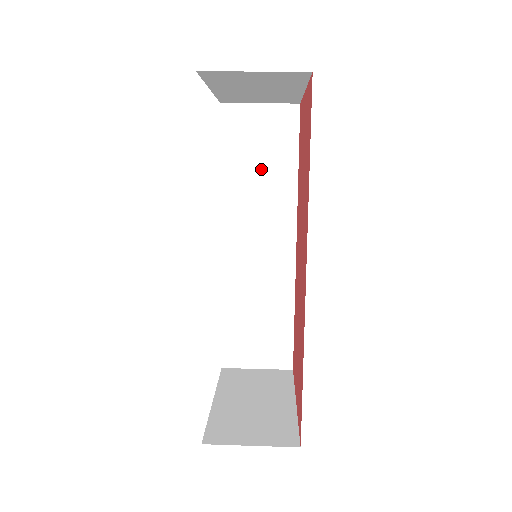
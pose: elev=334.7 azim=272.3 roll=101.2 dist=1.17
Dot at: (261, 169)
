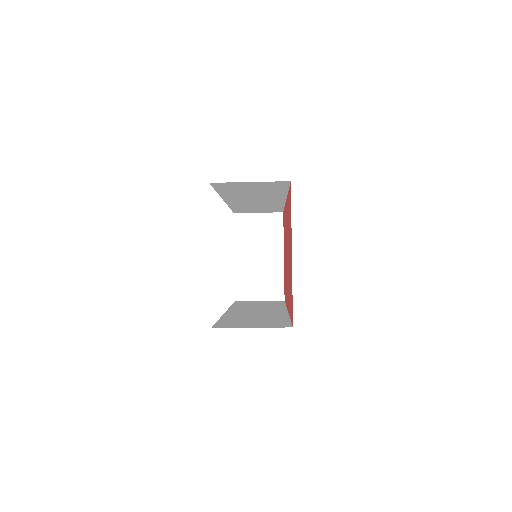
Dot at: occluded
